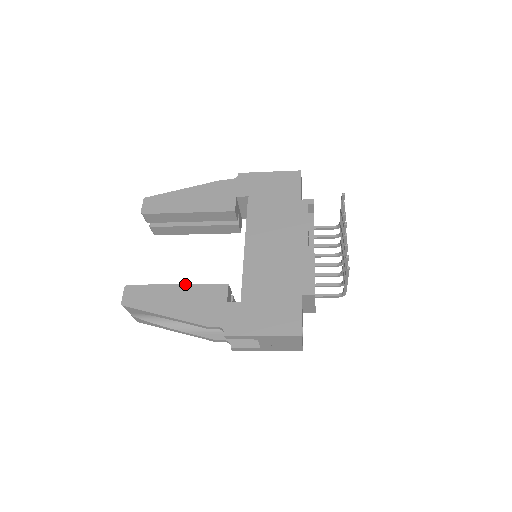
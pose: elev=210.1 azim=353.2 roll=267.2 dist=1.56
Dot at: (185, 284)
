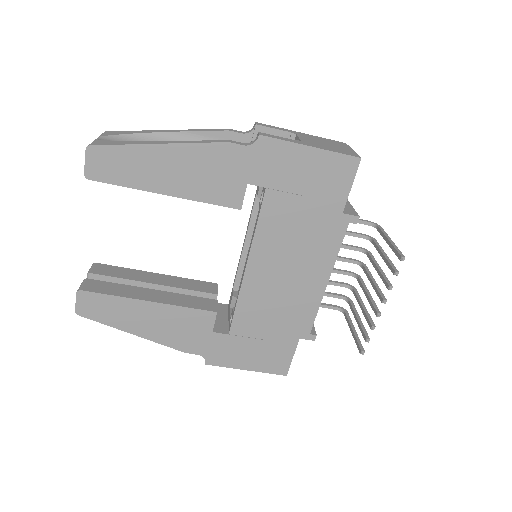
Dot at: (161, 303)
